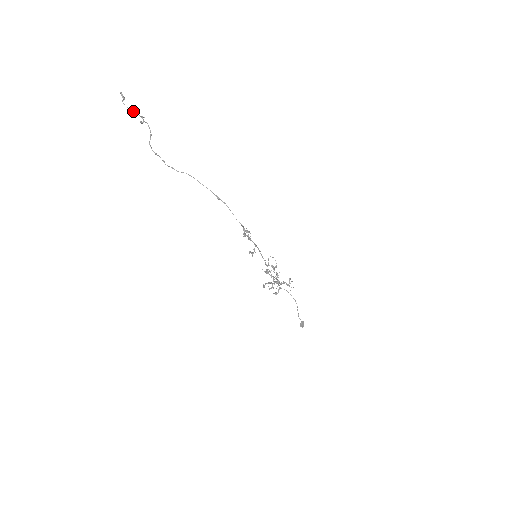
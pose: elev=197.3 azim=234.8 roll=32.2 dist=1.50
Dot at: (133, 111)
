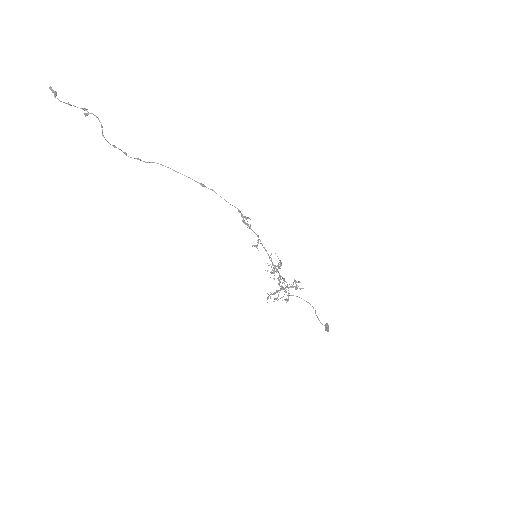
Dot at: (71, 105)
